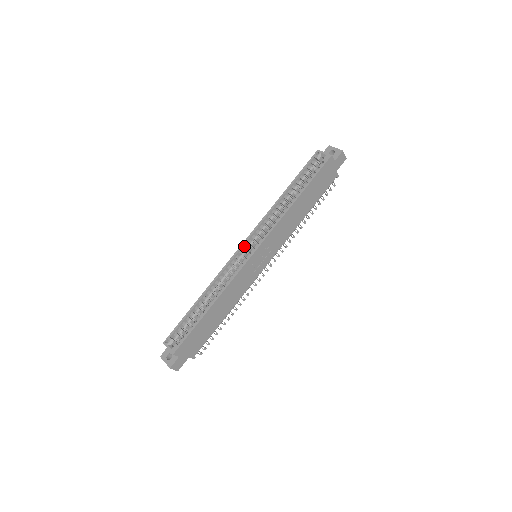
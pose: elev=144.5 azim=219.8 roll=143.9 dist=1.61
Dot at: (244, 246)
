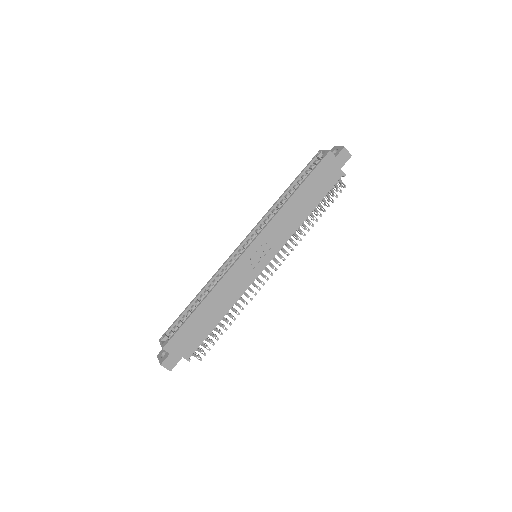
Dot at: (242, 245)
